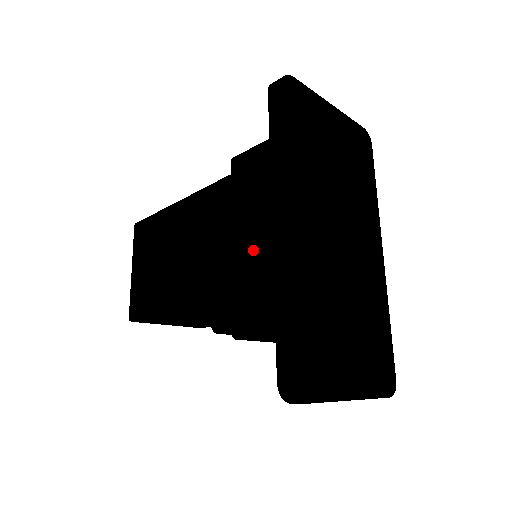
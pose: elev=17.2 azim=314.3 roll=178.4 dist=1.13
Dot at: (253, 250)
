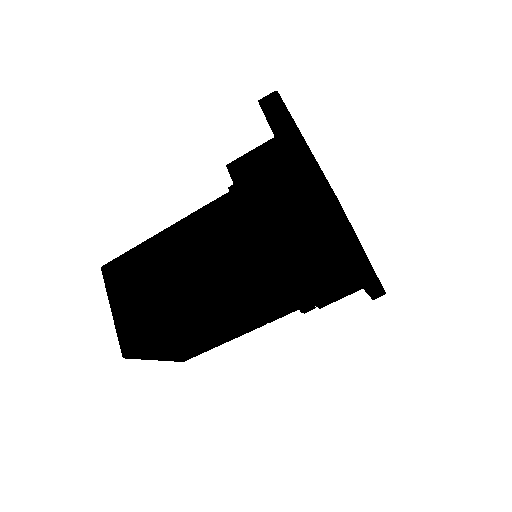
Dot at: occluded
